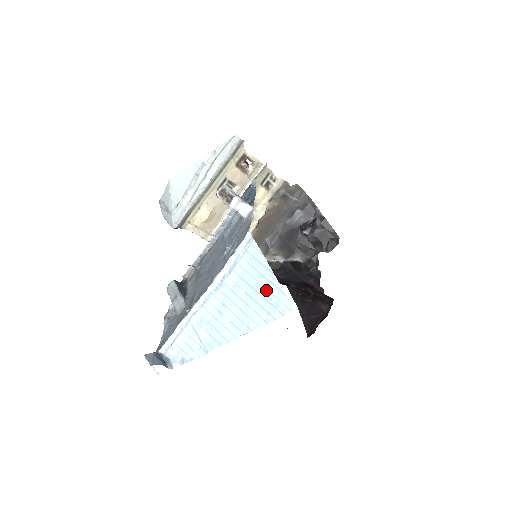
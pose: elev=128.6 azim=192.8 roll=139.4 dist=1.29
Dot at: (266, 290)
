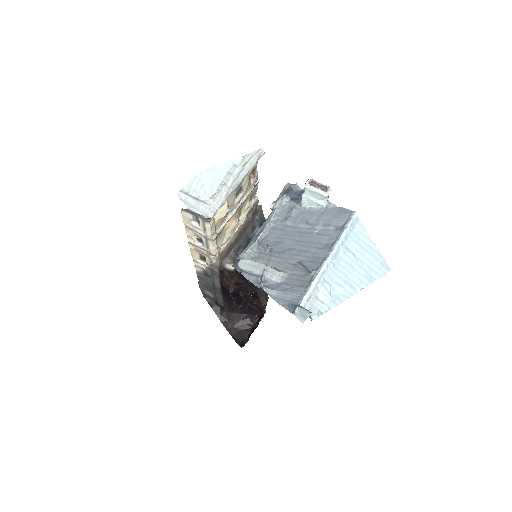
Dot at: (372, 256)
